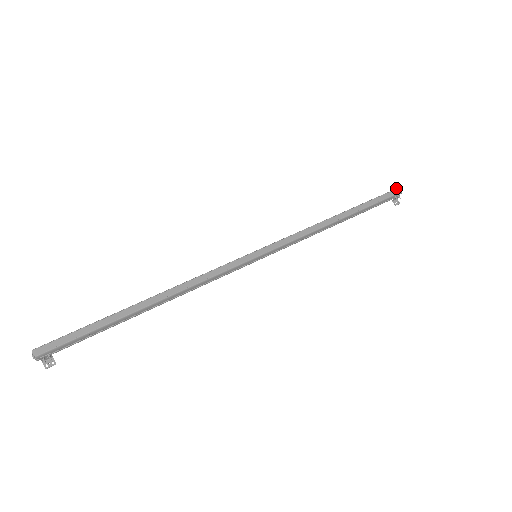
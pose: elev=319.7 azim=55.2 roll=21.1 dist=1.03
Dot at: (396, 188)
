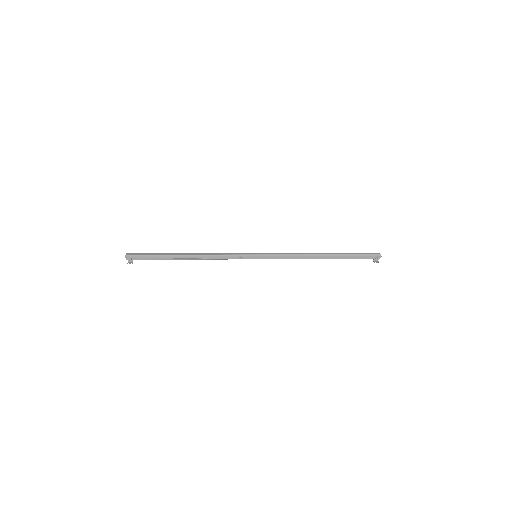
Dot at: occluded
